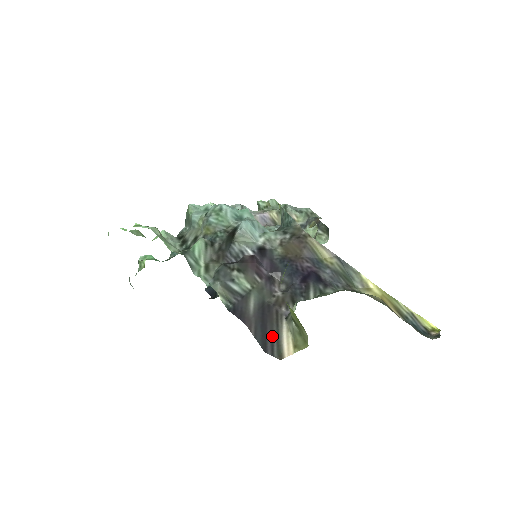
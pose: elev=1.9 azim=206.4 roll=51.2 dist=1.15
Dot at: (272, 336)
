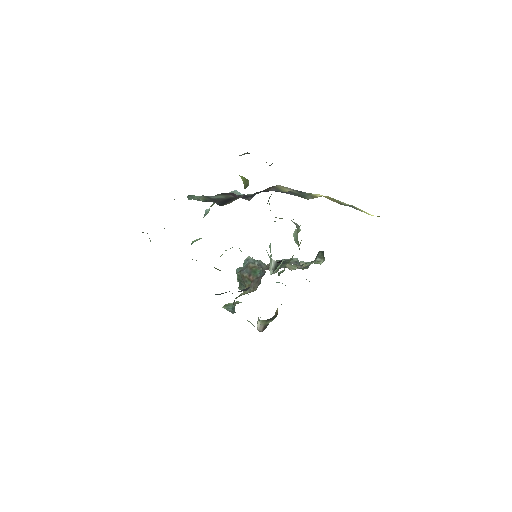
Dot at: (229, 202)
